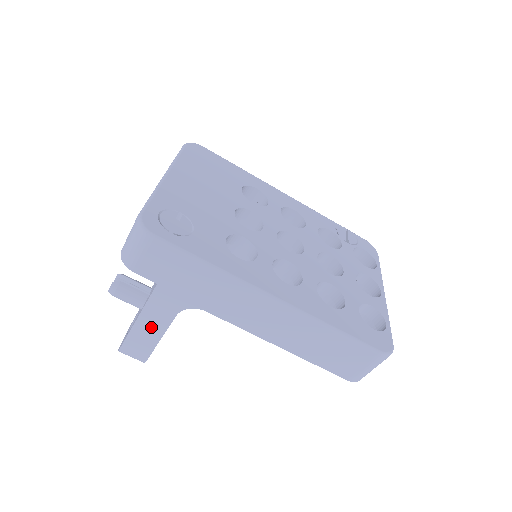
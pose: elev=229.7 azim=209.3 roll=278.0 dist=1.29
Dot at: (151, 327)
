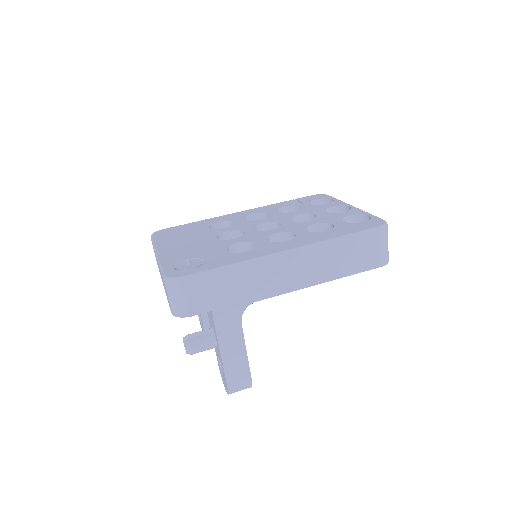
Dot at: (233, 349)
